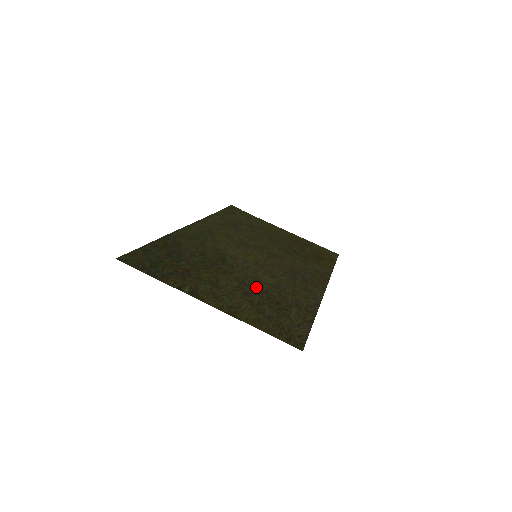
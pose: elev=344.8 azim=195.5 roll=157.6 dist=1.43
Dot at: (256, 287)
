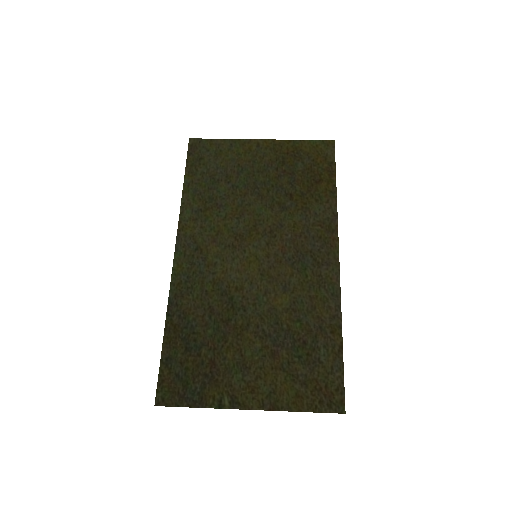
Dot at: (277, 331)
